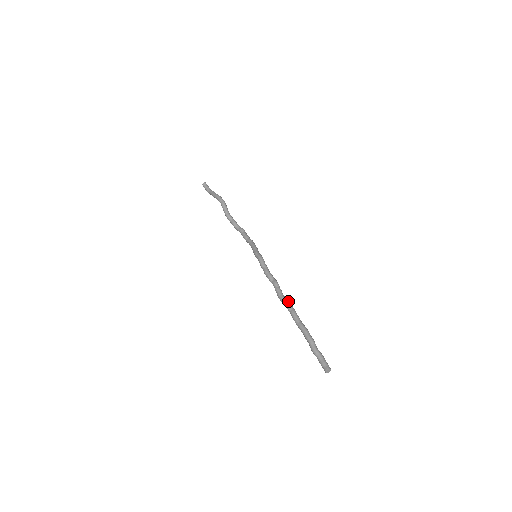
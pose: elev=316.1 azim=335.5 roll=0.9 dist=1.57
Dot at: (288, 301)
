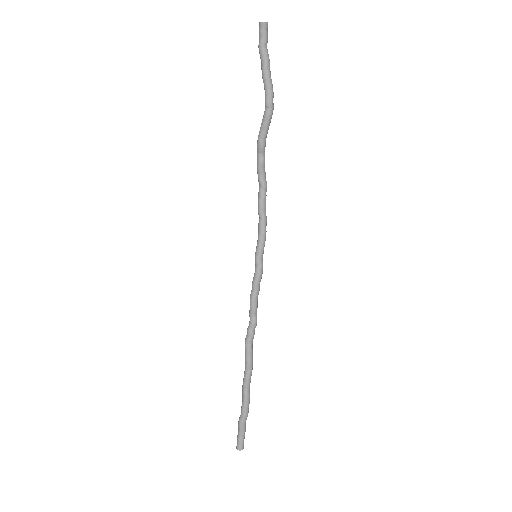
Dot at: occluded
